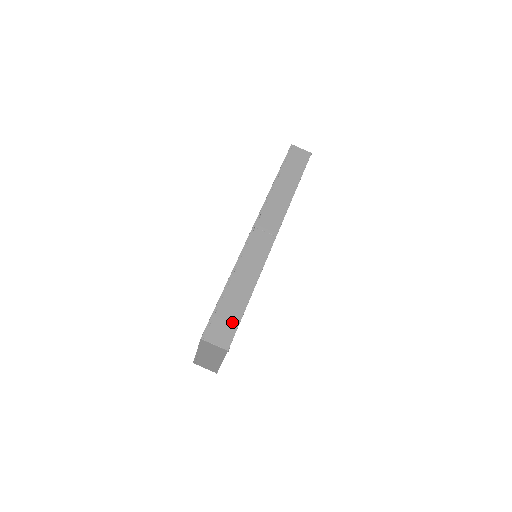
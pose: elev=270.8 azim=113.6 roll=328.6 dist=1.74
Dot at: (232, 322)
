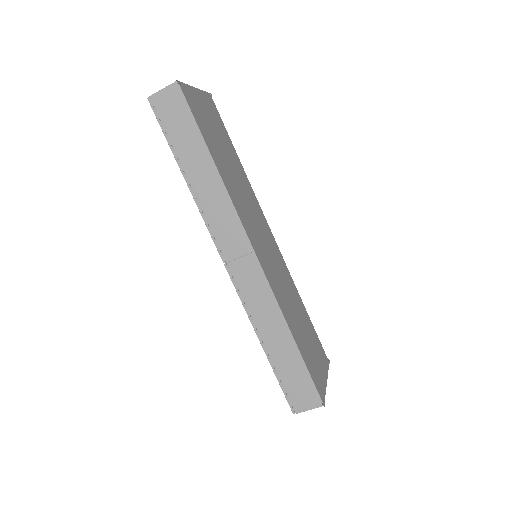
Dot at: (303, 379)
